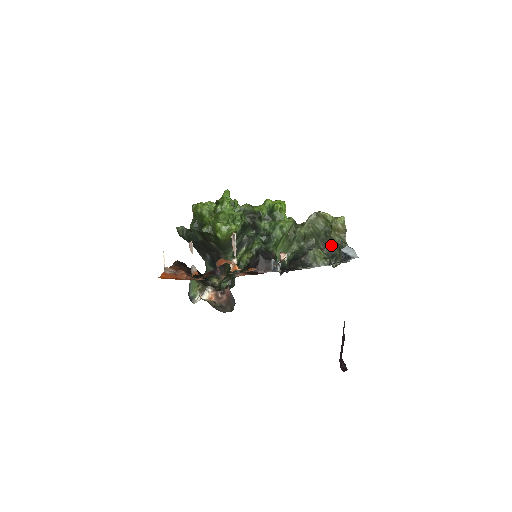
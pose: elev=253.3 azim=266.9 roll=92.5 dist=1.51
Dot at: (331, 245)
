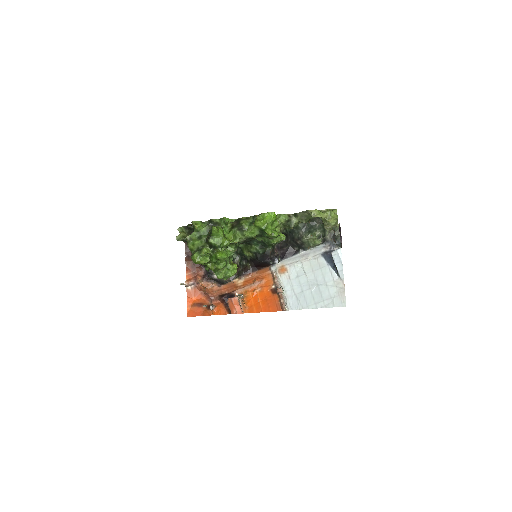
Dot at: occluded
